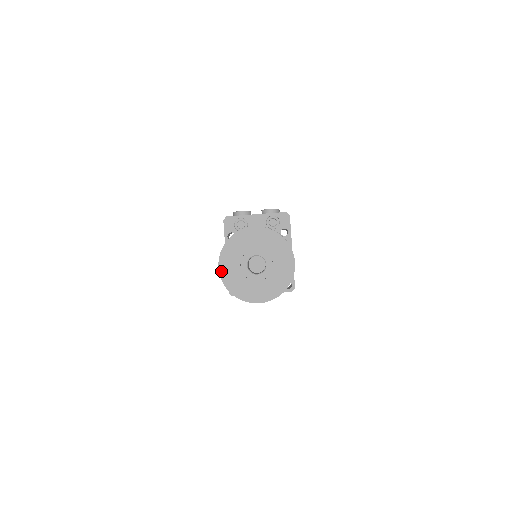
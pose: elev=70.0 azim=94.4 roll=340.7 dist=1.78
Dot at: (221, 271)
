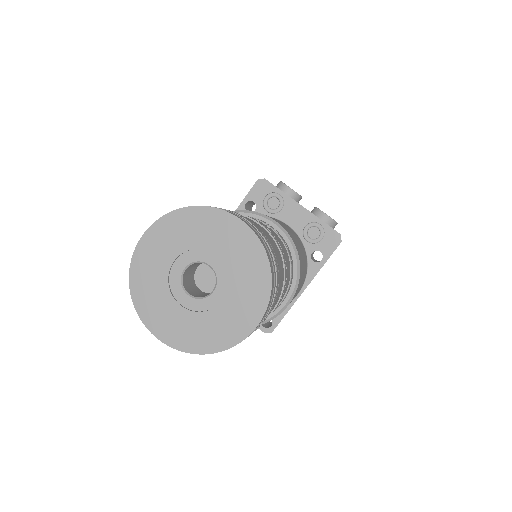
Dot at: (142, 244)
